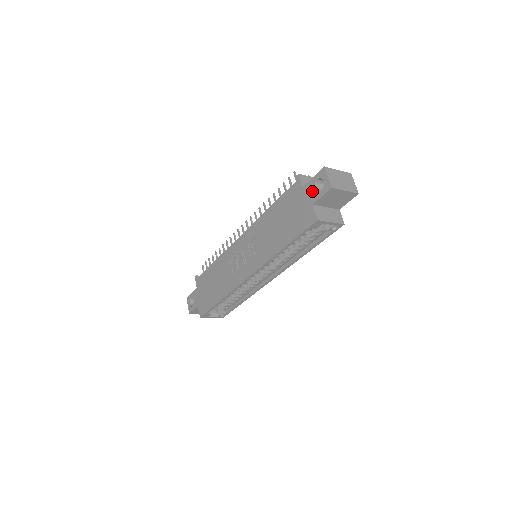
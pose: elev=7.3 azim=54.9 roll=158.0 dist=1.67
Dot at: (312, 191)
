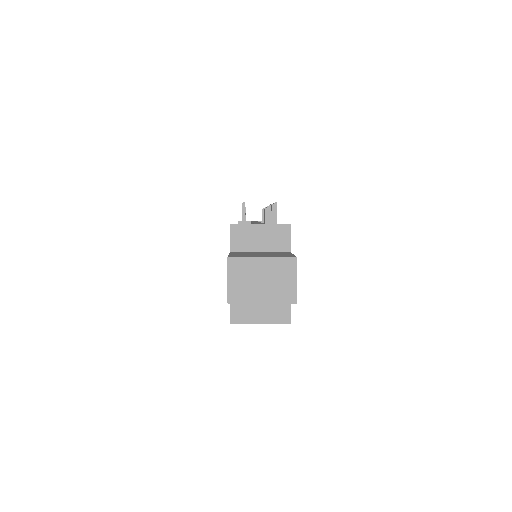
Dot at: occluded
